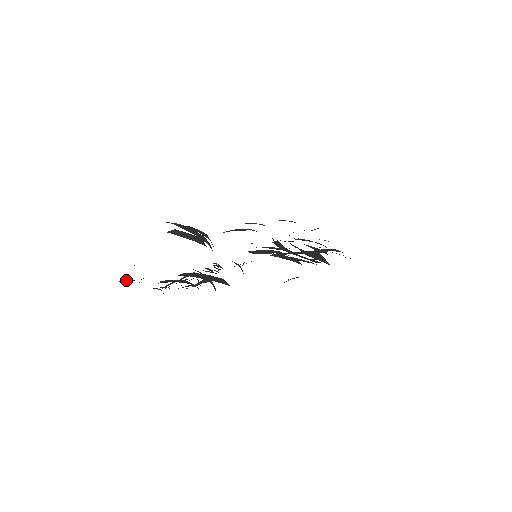
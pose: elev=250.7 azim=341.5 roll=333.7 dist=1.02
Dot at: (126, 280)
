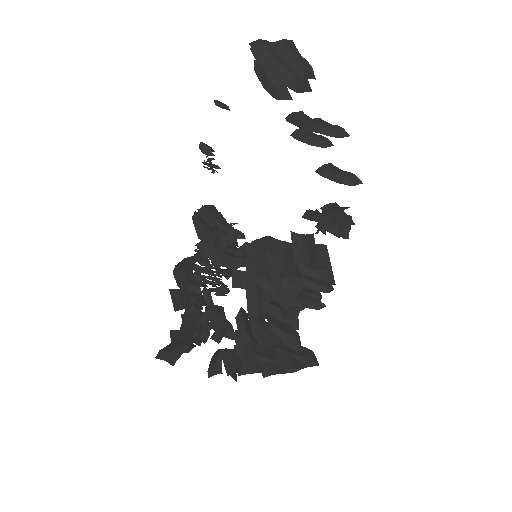
Dot at: (202, 150)
